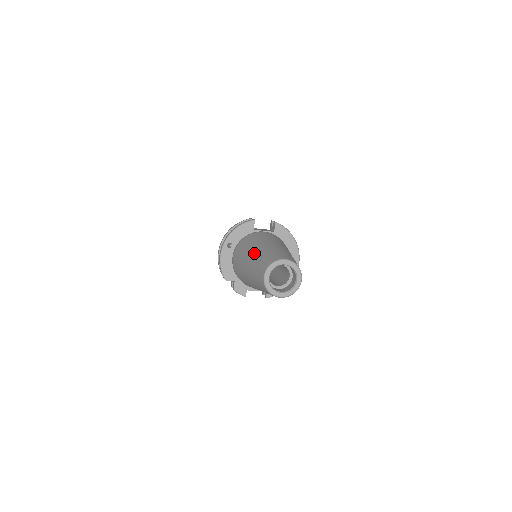
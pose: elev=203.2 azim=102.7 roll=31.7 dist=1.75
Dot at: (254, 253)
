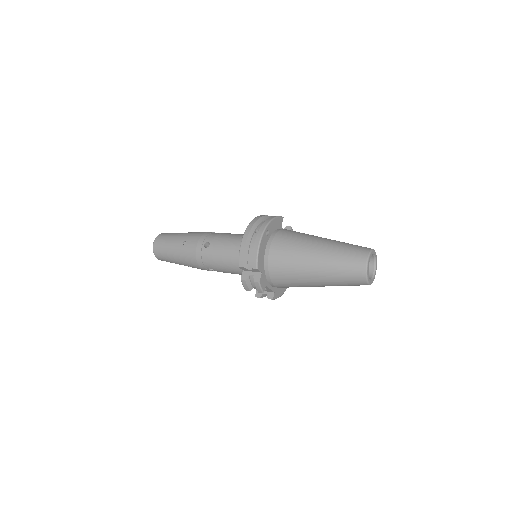
Dot at: (325, 242)
